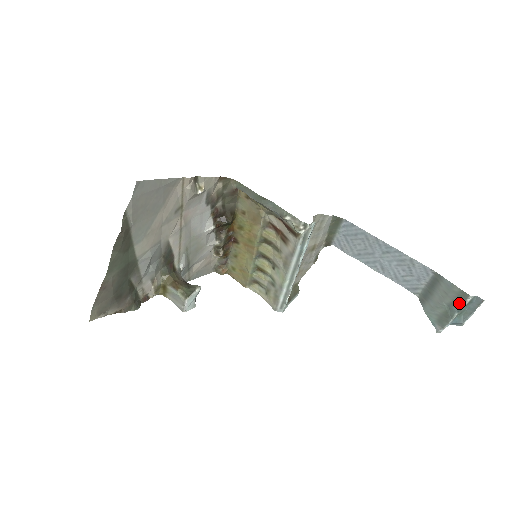
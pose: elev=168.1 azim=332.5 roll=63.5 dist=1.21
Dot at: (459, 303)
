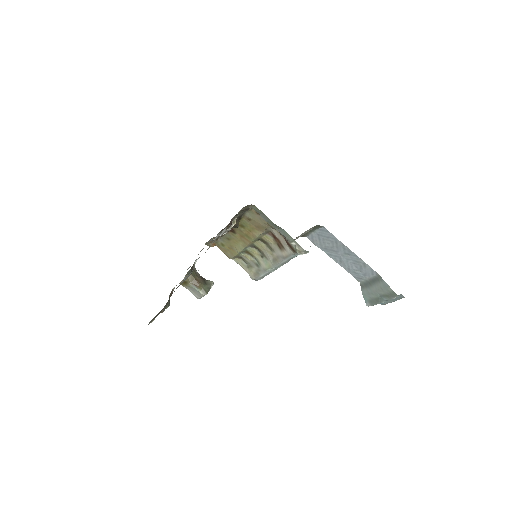
Dot at: (389, 297)
